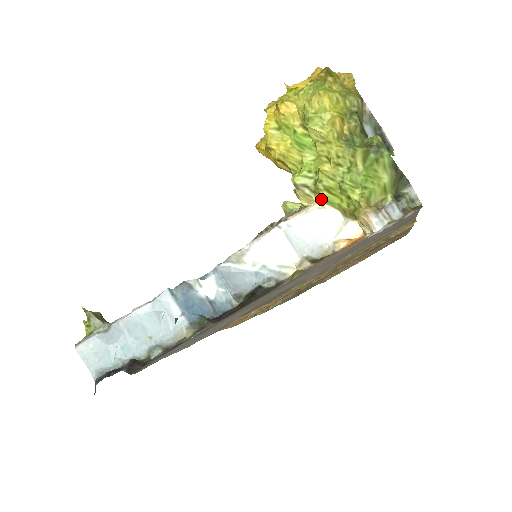
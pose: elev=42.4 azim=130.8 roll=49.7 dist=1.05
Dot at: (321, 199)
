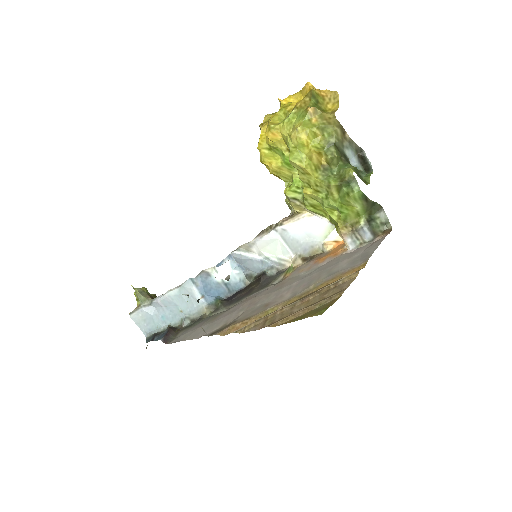
Dot at: (310, 210)
